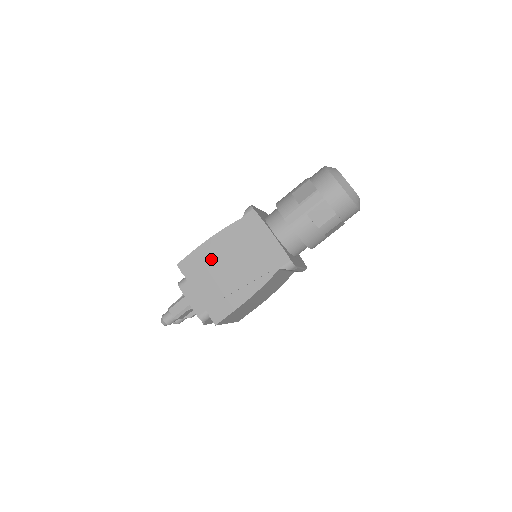
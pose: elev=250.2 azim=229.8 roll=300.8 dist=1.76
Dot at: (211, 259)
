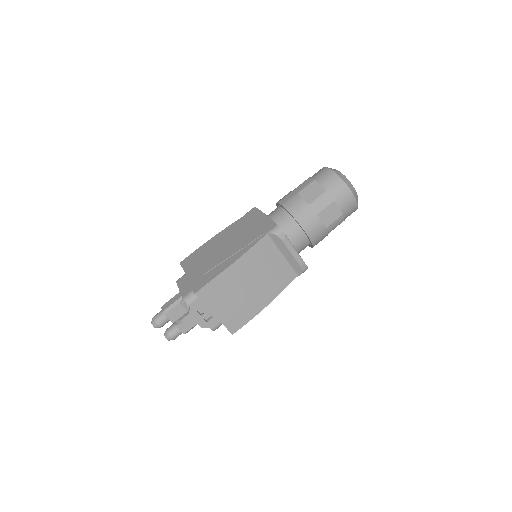
Dot at: (209, 248)
